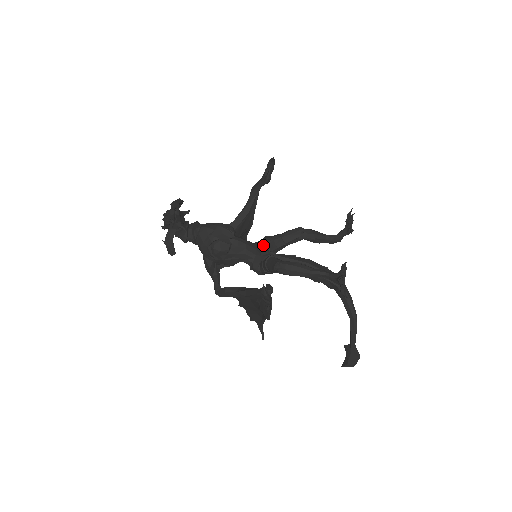
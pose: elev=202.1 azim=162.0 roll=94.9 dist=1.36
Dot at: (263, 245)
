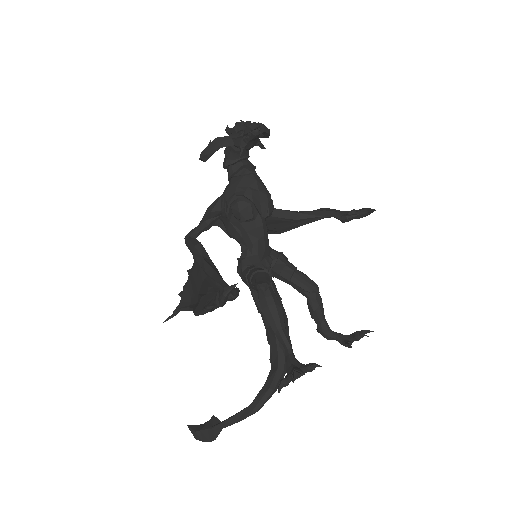
Dot at: (273, 256)
